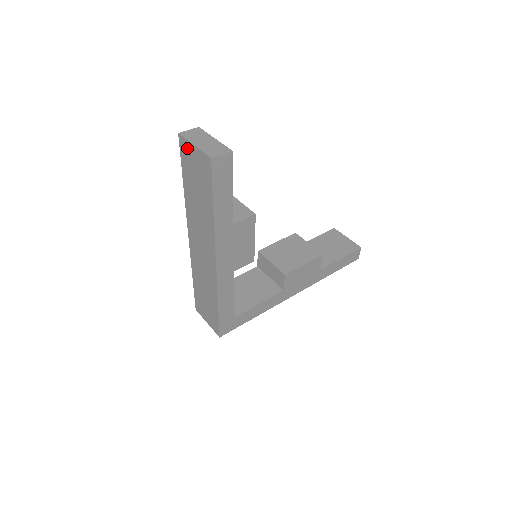
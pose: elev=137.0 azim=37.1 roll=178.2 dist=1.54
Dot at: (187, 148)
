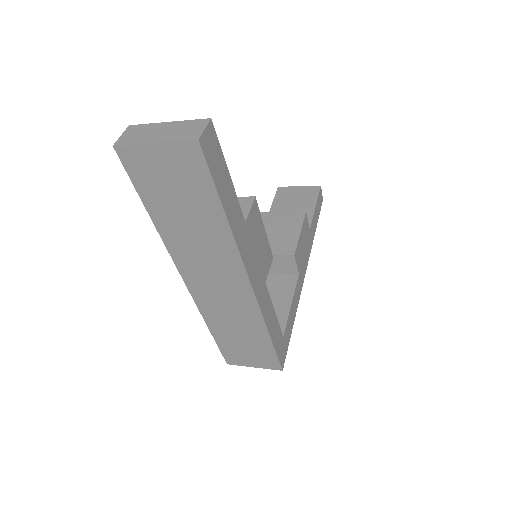
Dot at: (140, 157)
